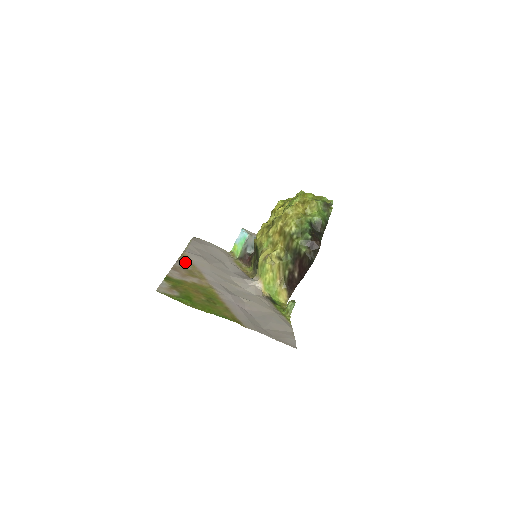
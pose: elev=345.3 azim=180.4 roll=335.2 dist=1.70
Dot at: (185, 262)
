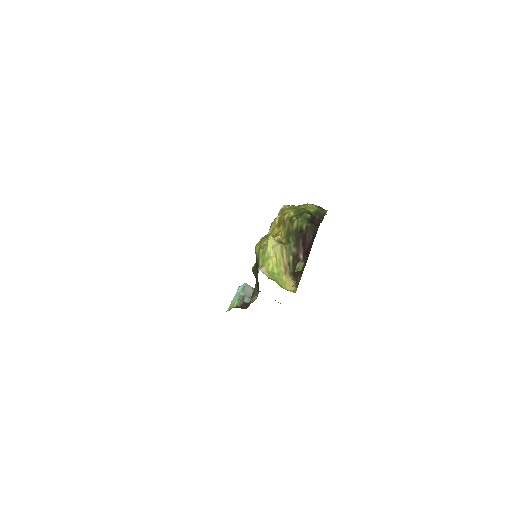
Dot at: occluded
